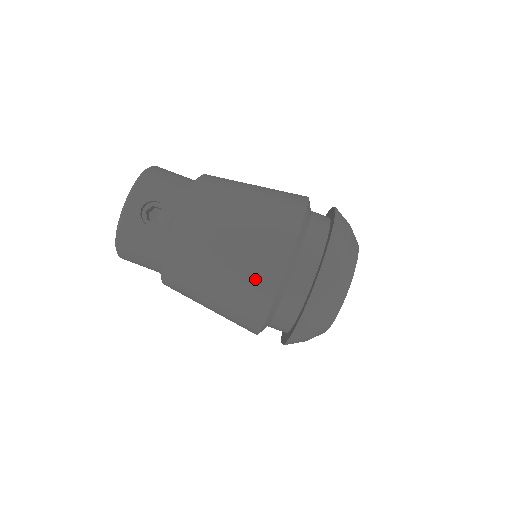
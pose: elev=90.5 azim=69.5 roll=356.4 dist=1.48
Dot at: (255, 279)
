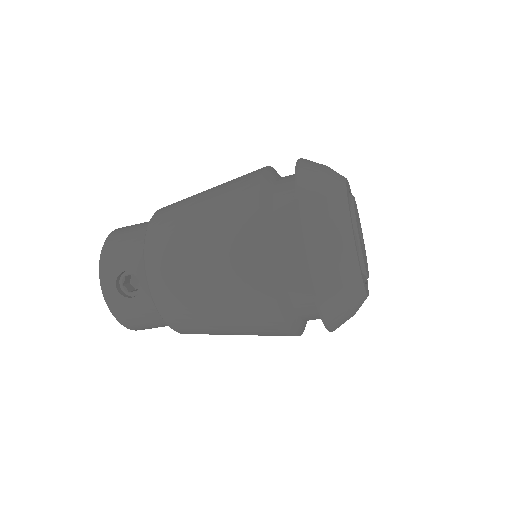
Dot at: (247, 298)
